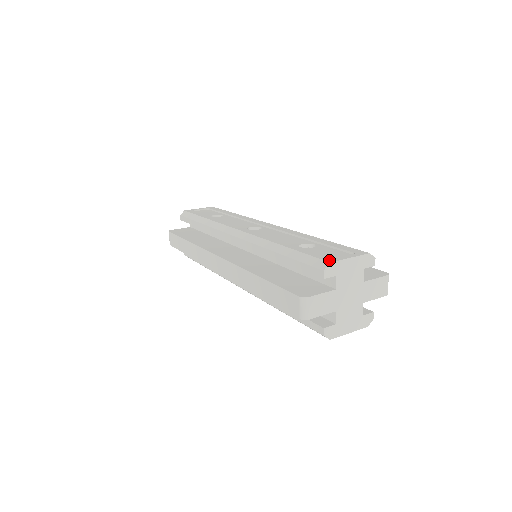
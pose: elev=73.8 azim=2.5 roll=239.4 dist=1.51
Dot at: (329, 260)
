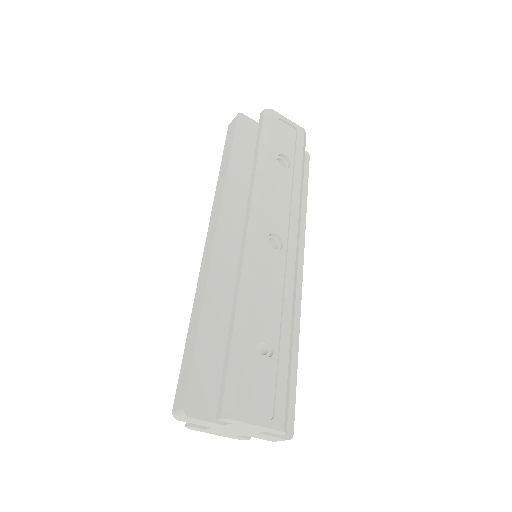
Dot at: (238, 413)
